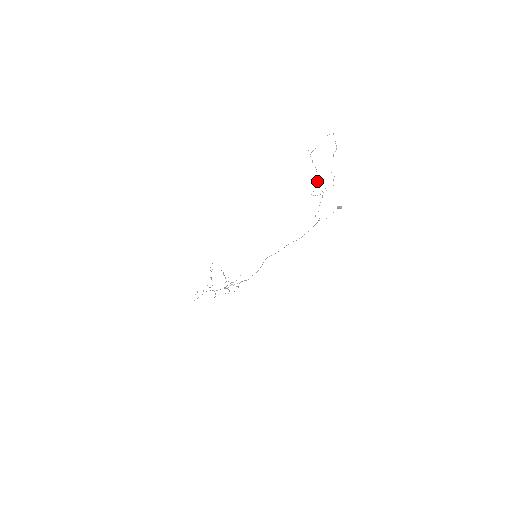
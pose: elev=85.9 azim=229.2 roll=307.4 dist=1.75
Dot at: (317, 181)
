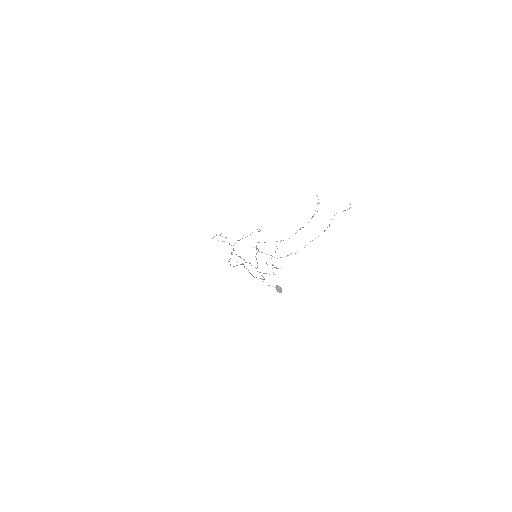
Dot at: occluded
